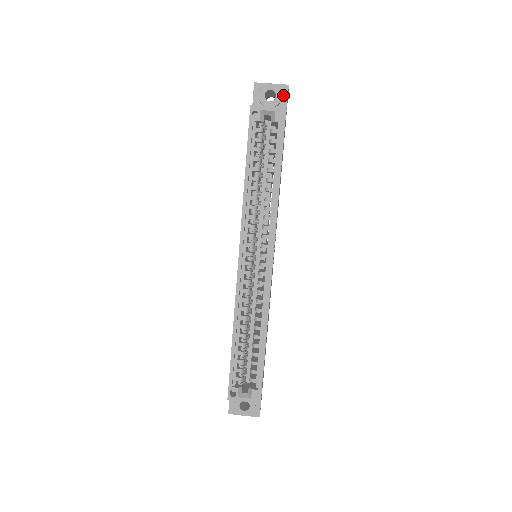
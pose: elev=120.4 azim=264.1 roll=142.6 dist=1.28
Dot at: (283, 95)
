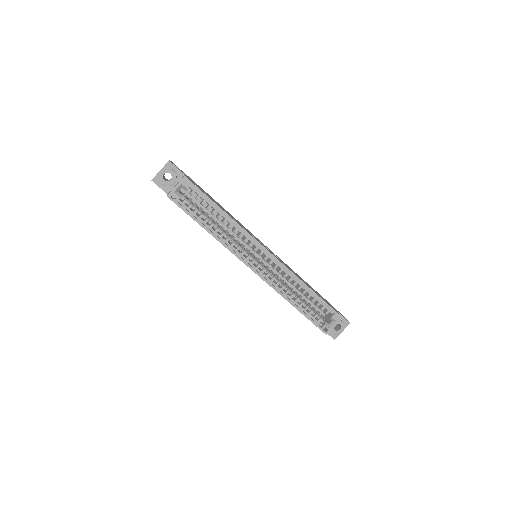
Dot at: (173, 169)
